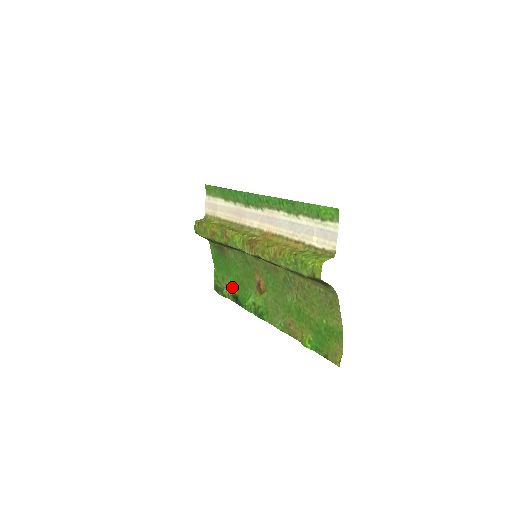
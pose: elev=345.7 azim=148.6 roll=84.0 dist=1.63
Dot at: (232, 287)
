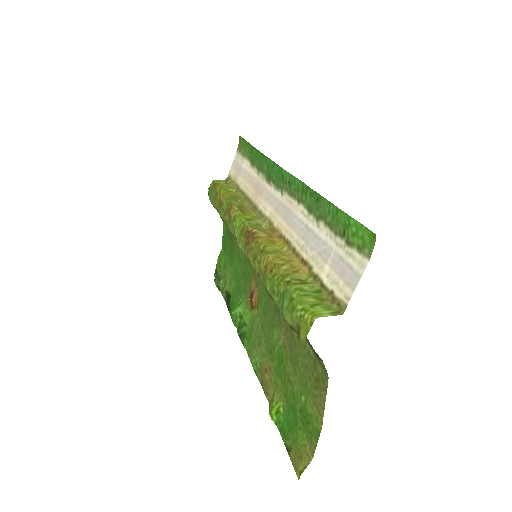
Dot at: (229, 281)
